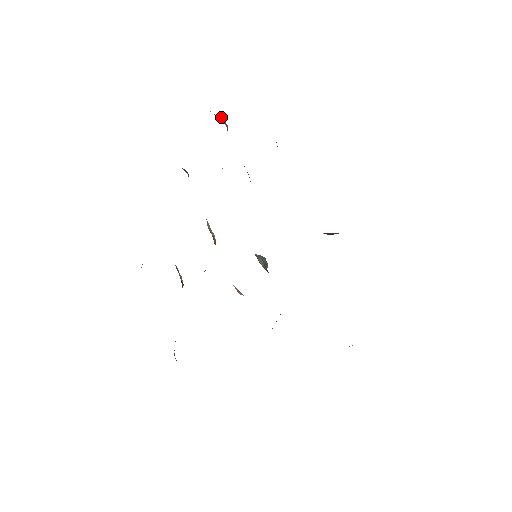
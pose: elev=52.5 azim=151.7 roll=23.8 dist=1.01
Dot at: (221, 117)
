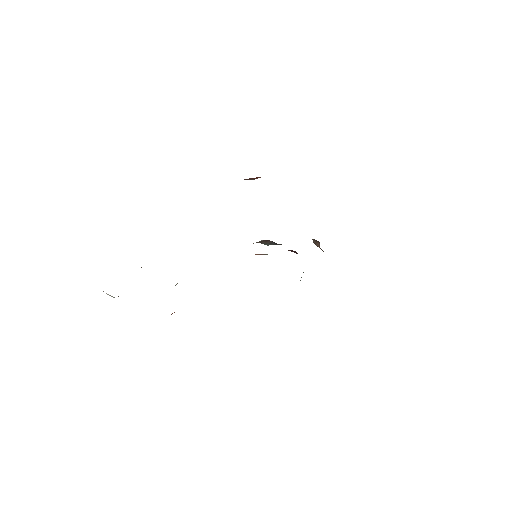
Dot at: occluded
